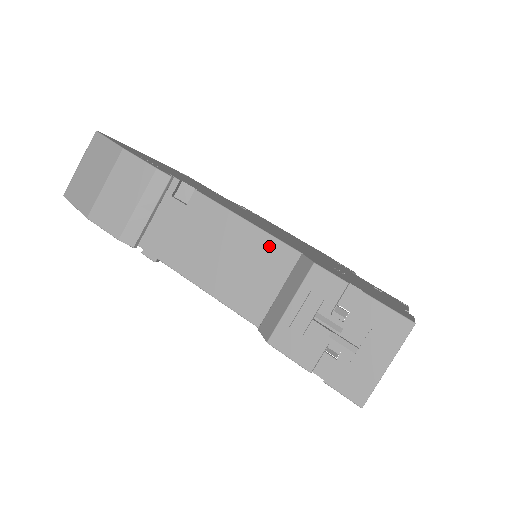
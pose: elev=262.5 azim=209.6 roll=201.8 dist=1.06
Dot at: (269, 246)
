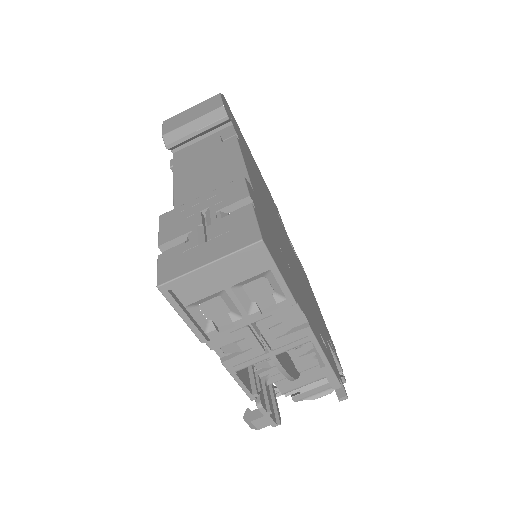
Dot at: (238, 178)
